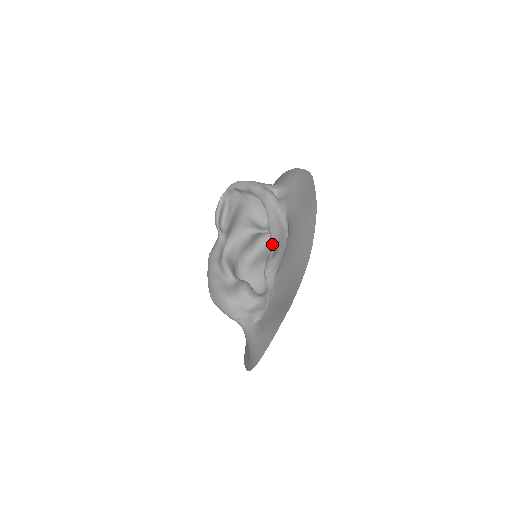
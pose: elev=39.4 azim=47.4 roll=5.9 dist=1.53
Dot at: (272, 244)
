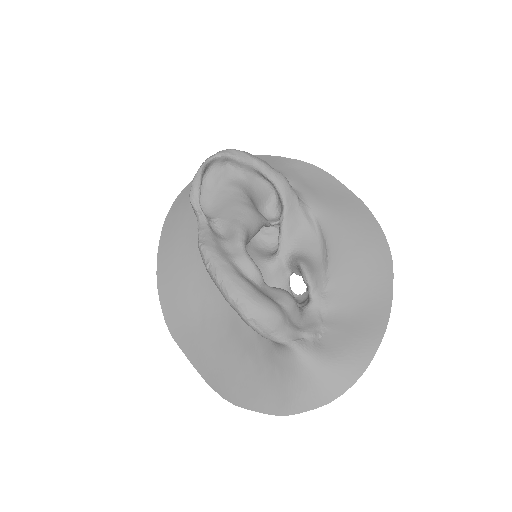
Dot at: (286, 242)
